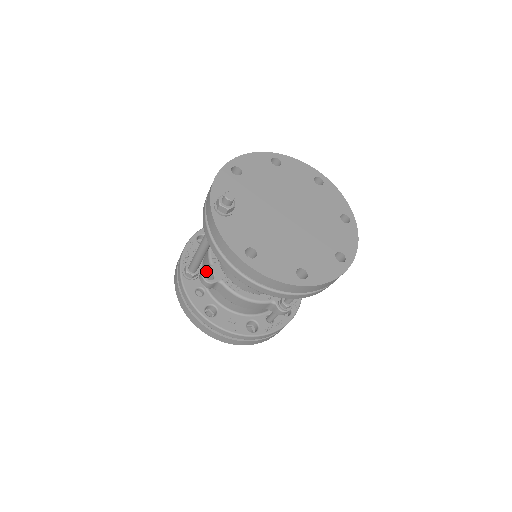
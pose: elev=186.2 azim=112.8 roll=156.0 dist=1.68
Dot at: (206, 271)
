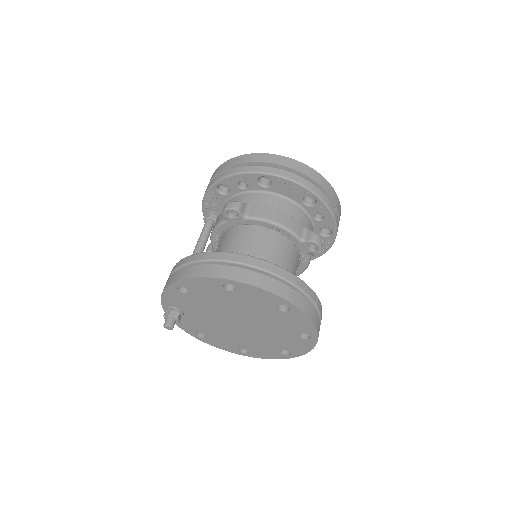
Dot at: occluded
